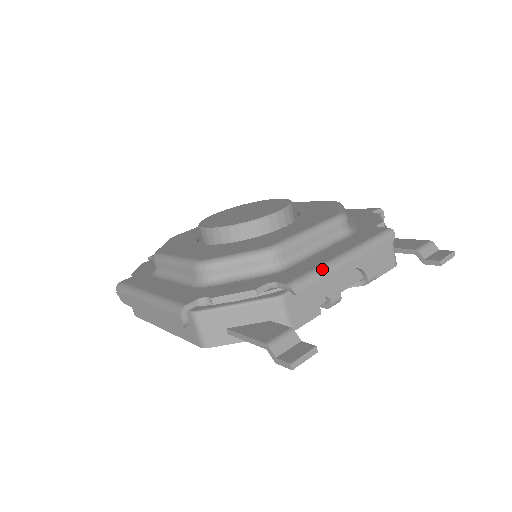
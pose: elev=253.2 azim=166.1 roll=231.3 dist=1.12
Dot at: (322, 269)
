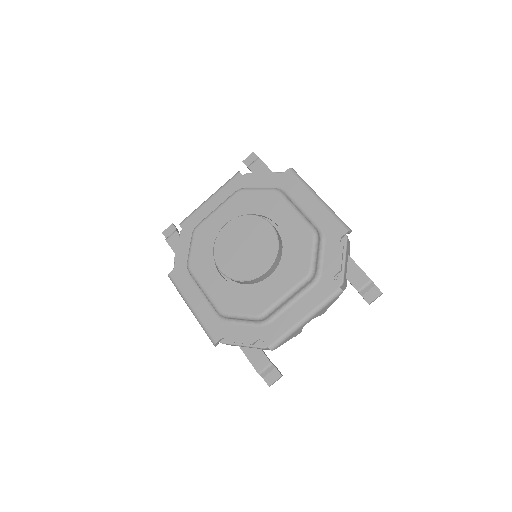
Dot at: (289, 333)
